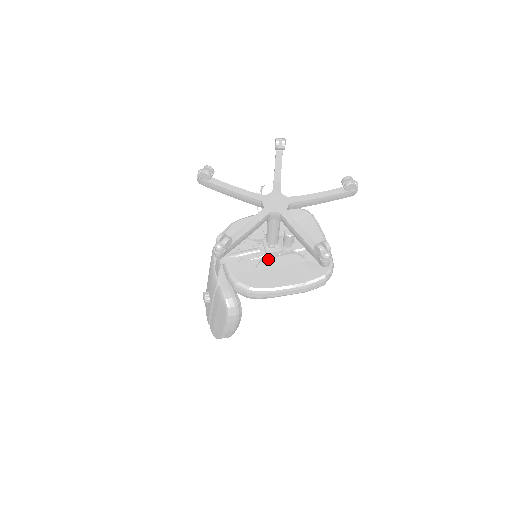
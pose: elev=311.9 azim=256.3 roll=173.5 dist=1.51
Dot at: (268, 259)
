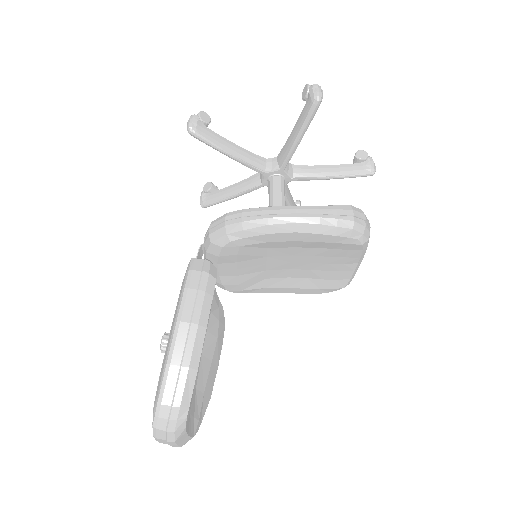
Dot at: occluded
